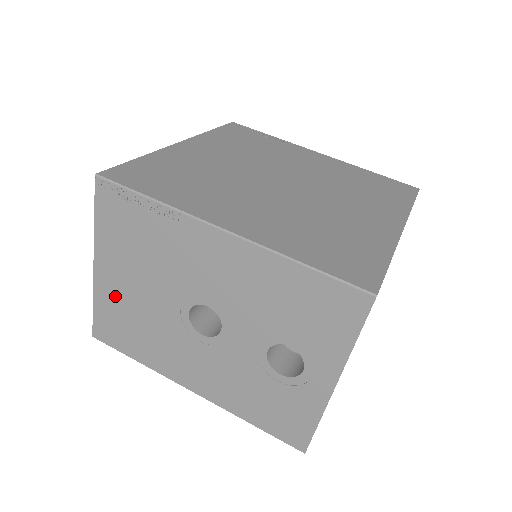
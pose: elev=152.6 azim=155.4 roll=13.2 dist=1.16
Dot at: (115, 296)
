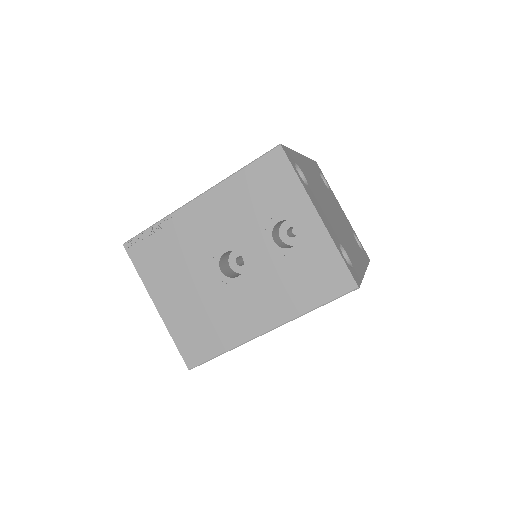
Dot at: (179, 314)
